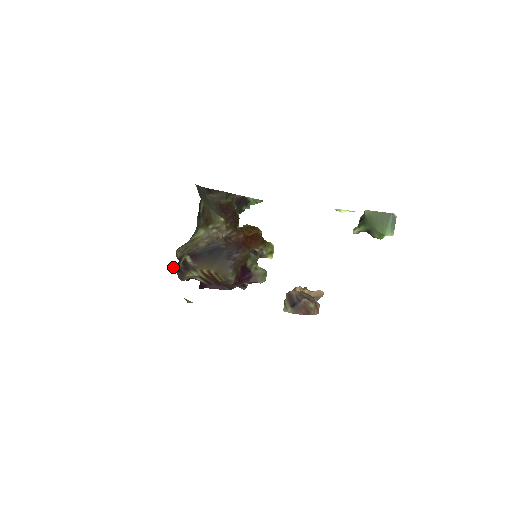
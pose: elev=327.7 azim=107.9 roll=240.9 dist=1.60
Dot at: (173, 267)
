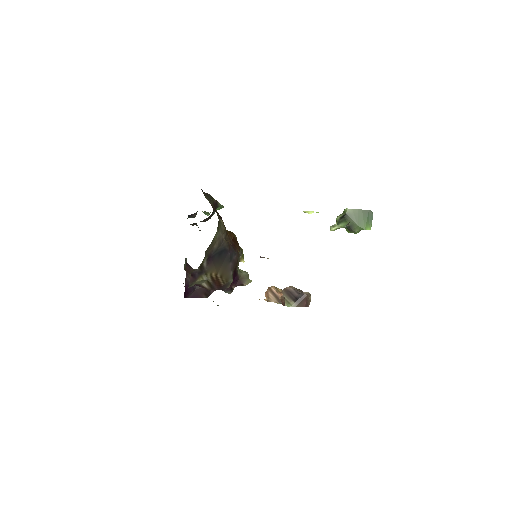
Dot at: occluded
